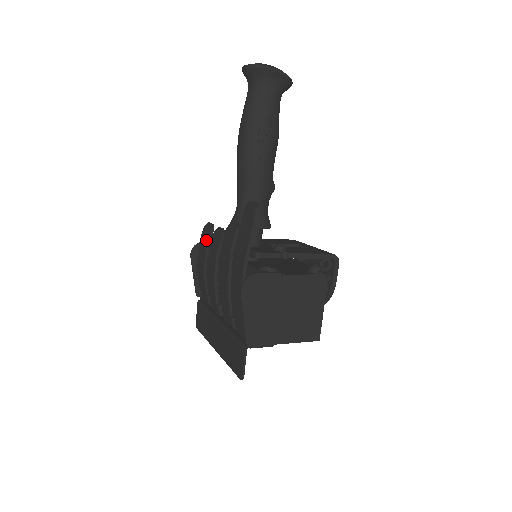
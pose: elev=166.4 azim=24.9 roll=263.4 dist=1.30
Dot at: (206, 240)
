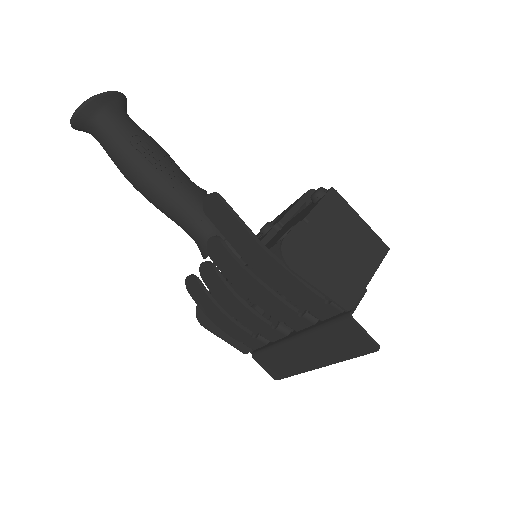
Dot at: (201, 293)
